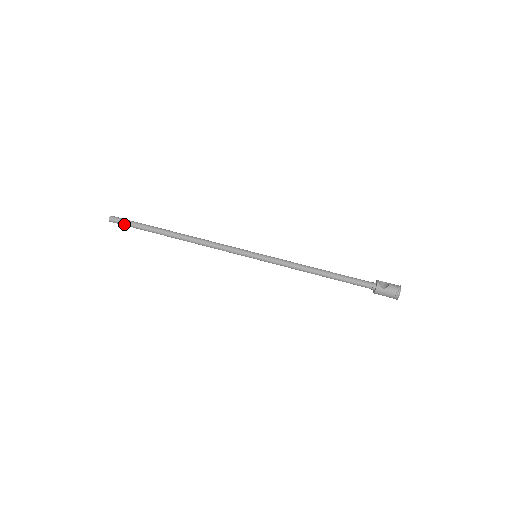
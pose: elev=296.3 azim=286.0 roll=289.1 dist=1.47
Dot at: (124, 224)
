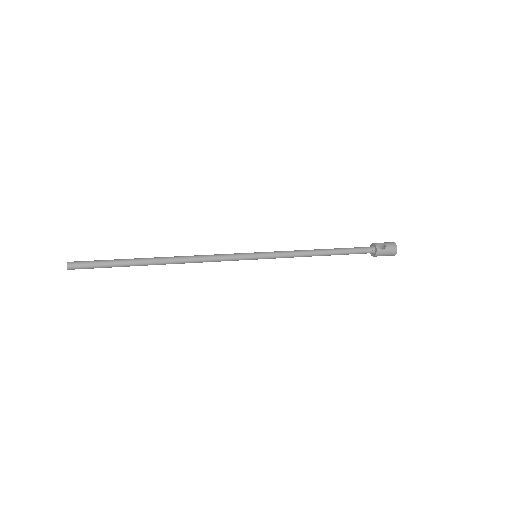
Dot at: (90, 267)
